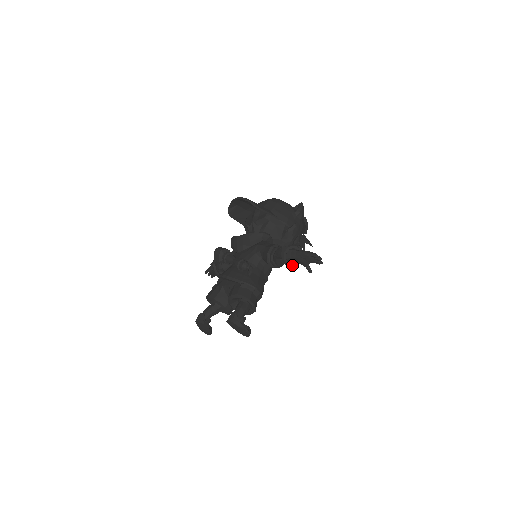
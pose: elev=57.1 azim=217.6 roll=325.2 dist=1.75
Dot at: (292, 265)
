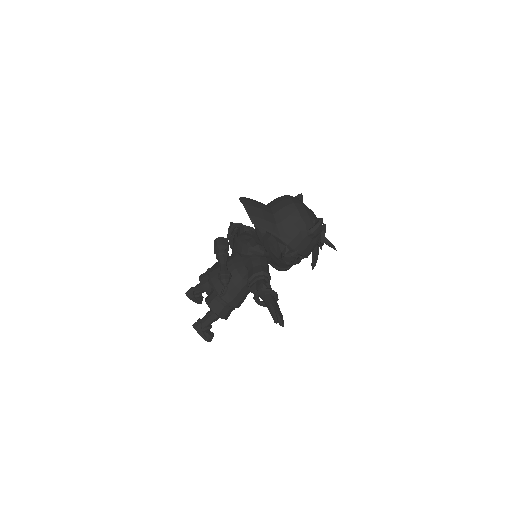
Dot at: (263, 305)
